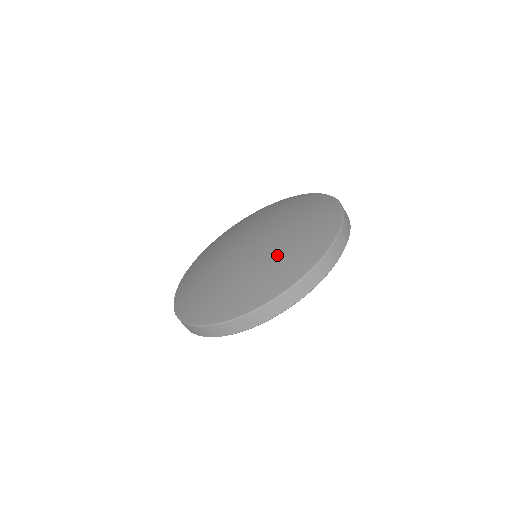
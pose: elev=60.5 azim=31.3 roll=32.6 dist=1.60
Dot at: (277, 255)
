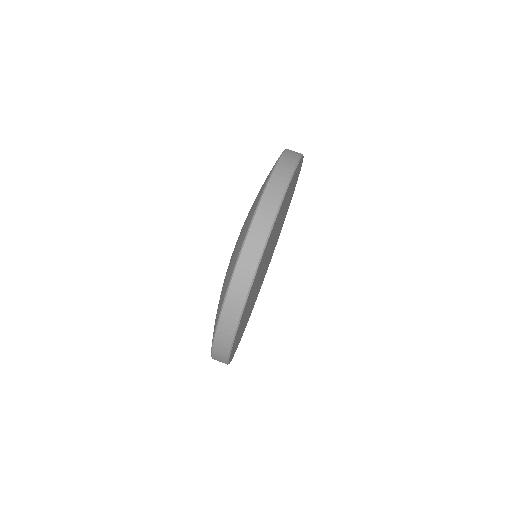
Dot at: occluded
